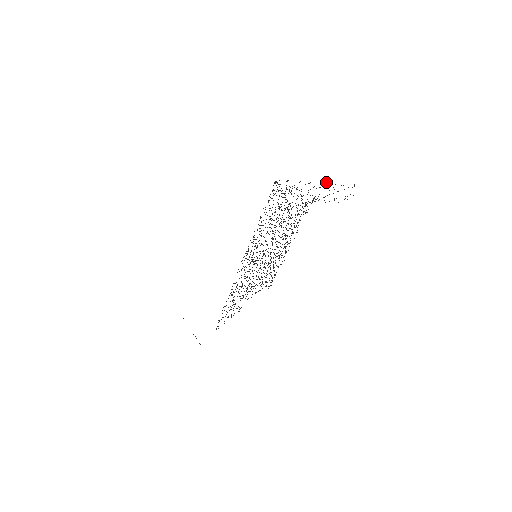
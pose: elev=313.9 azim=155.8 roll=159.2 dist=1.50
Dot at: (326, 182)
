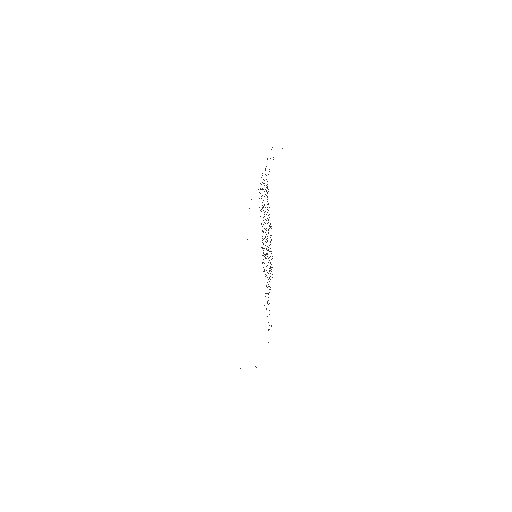
Dot at: occluded
